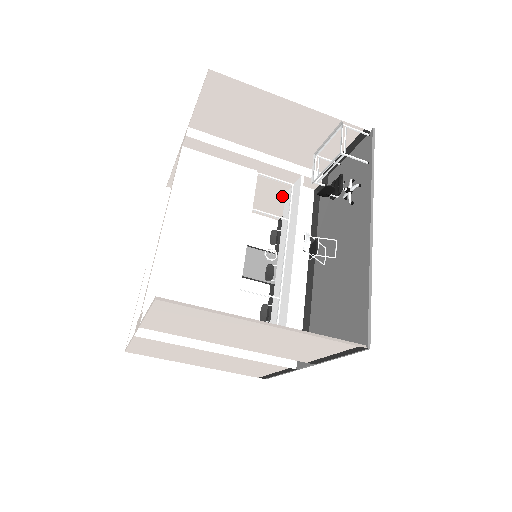
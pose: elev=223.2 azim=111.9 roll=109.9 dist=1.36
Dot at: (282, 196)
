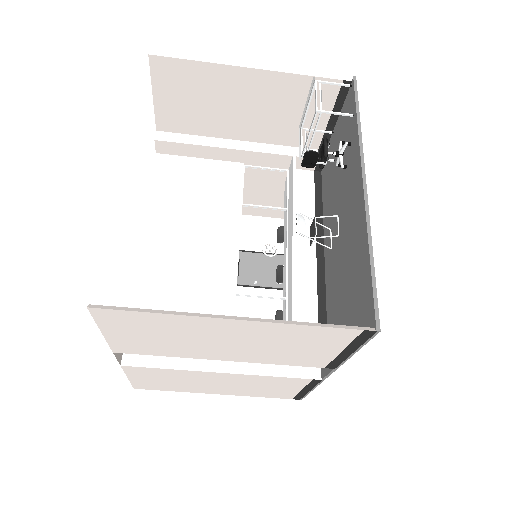
Dot at: occluded
